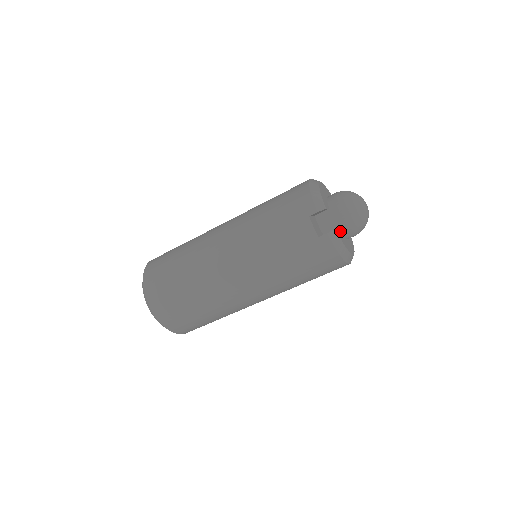
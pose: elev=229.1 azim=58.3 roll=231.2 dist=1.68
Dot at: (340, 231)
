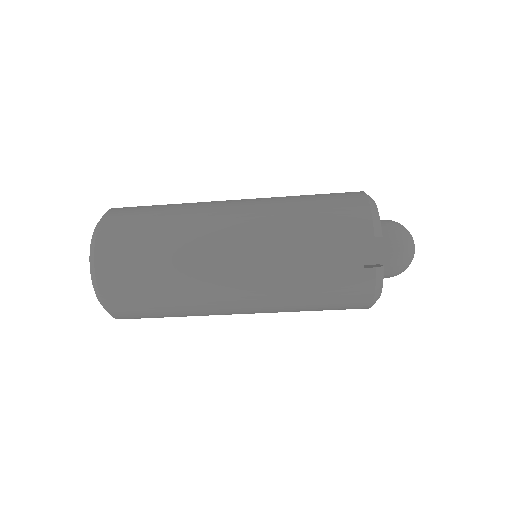
Dot at: occluded
